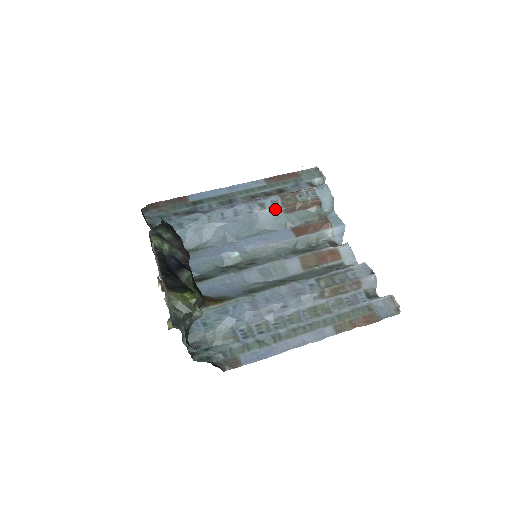
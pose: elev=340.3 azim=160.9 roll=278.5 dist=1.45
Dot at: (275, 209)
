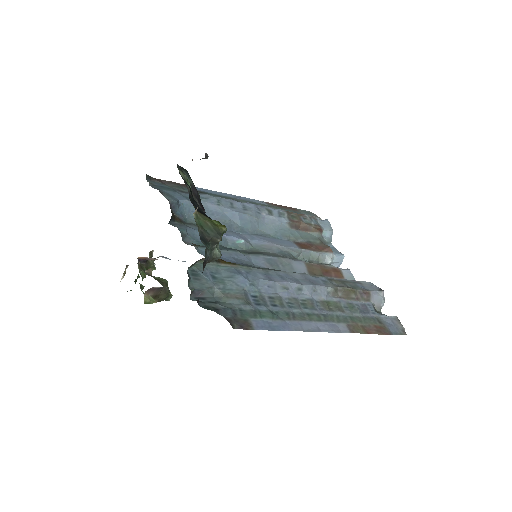
Dot at: (281, 219)
